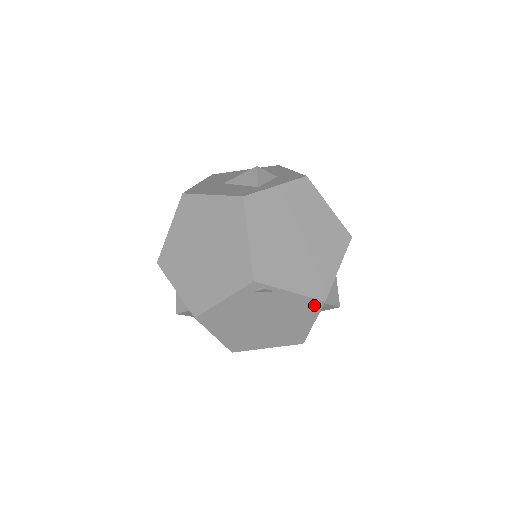
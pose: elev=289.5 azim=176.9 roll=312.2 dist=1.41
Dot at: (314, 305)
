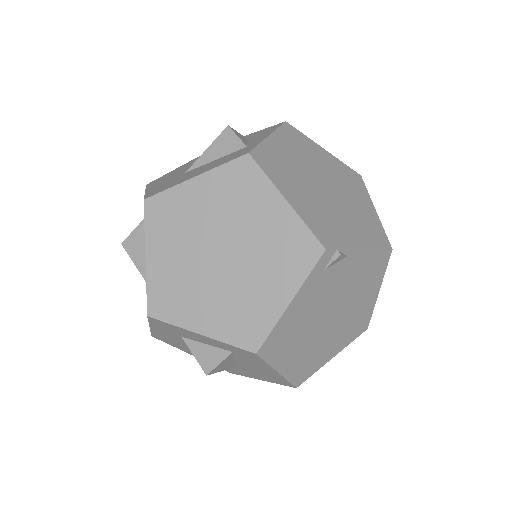
Dot at: (382, 260)
